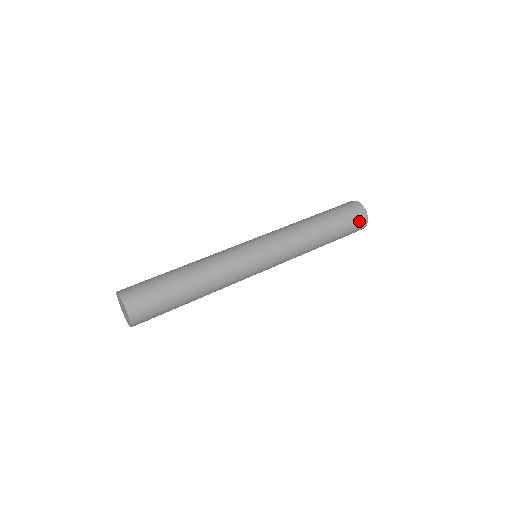
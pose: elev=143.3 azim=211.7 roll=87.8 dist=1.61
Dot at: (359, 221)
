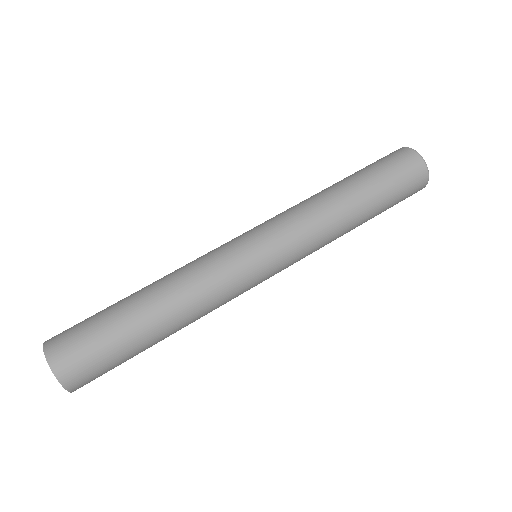
Dot at: (415, 187)
